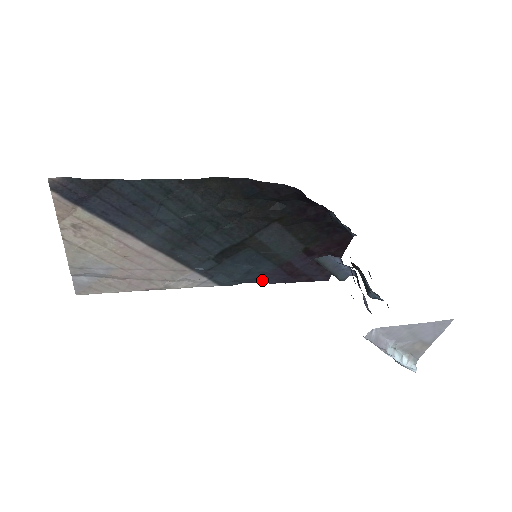
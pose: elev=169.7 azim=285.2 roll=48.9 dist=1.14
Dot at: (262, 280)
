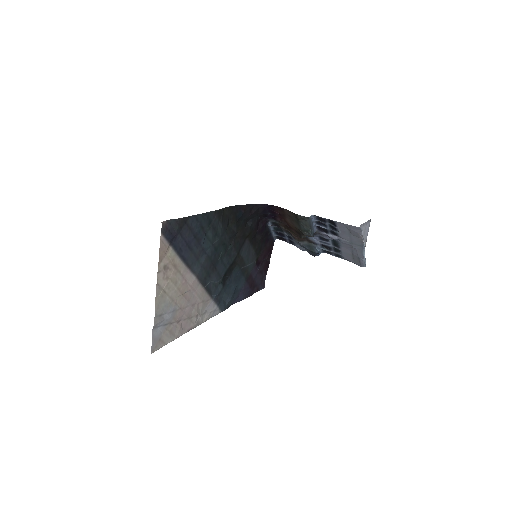
Dot at: (238, 299)
